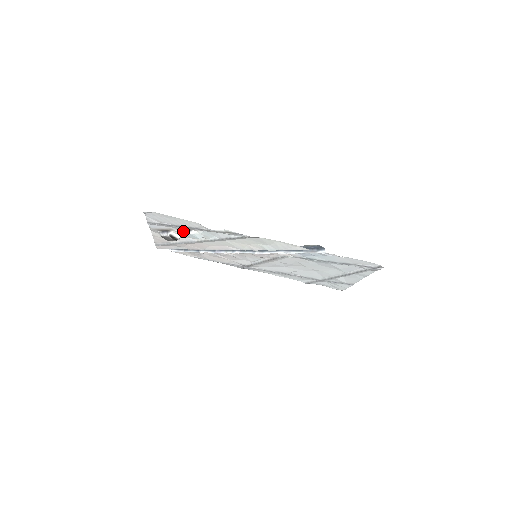
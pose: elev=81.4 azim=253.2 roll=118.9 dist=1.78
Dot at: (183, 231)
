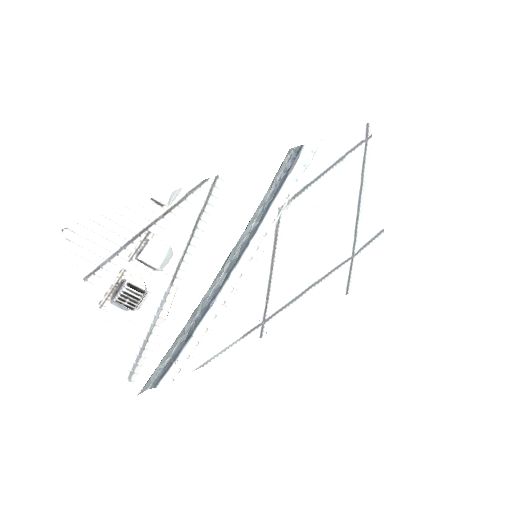
Dot at: (139, 256)
